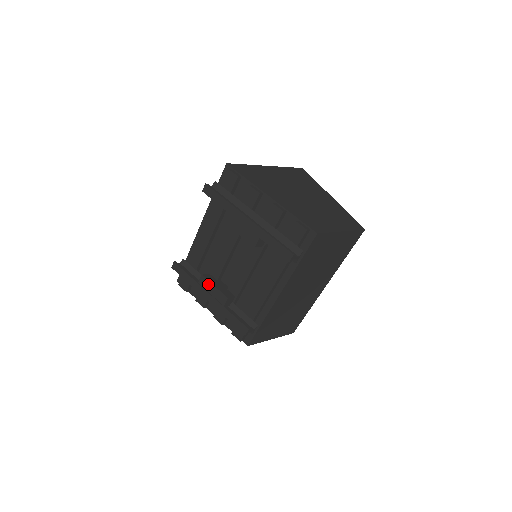
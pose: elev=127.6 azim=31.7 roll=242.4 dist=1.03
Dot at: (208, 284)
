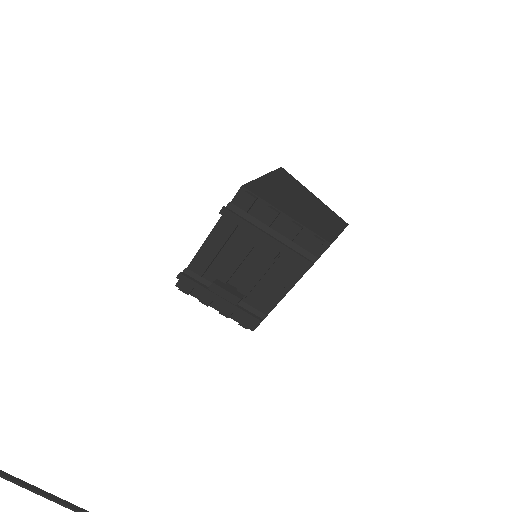
Dot at: (219, 289)
